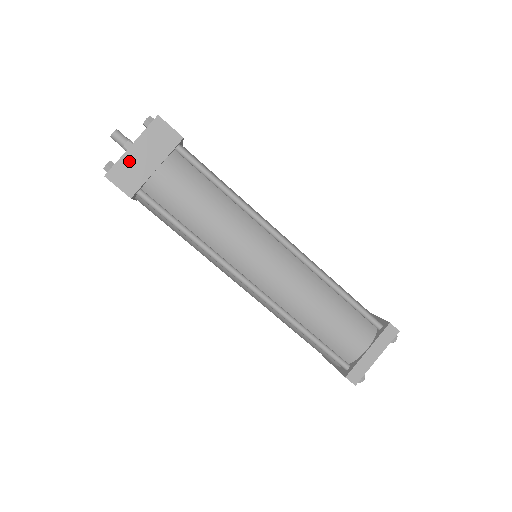
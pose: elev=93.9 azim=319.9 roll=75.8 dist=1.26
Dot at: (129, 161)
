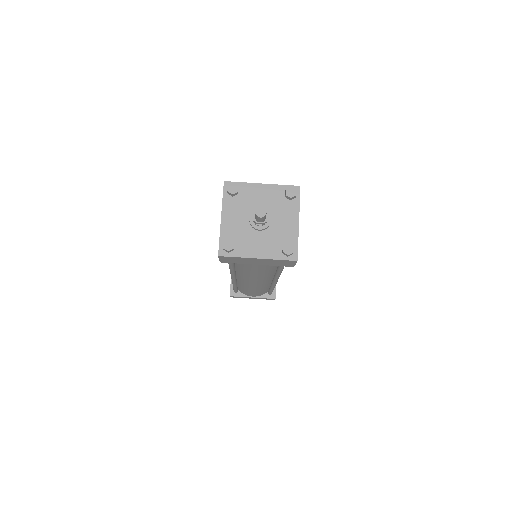
Dot at: (245, 259)
